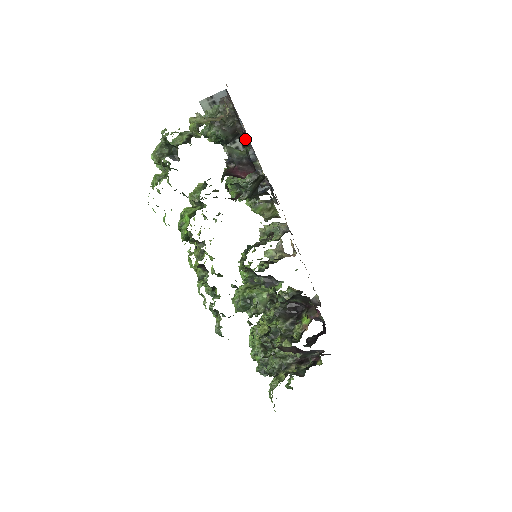
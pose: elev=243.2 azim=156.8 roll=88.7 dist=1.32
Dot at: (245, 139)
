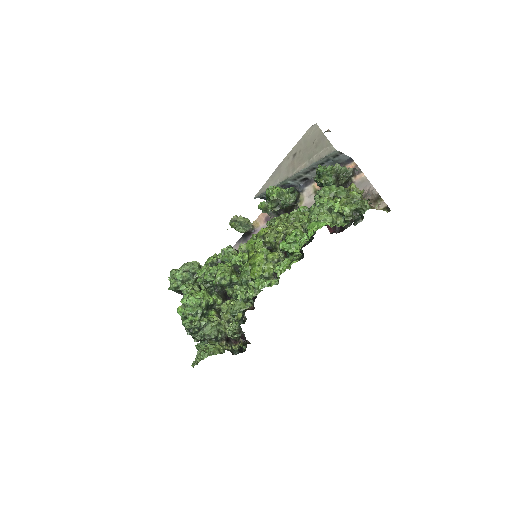
Dot at: occluded
